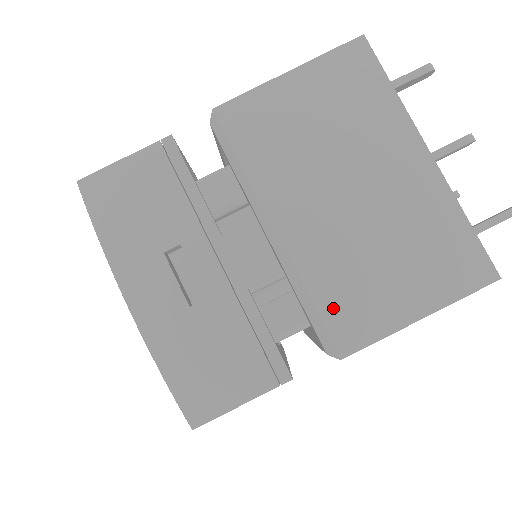
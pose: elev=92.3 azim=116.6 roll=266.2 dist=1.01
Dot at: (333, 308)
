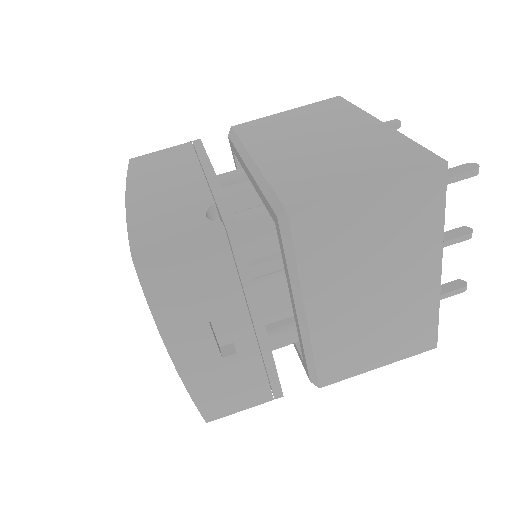
Dot at: (327, 362)
